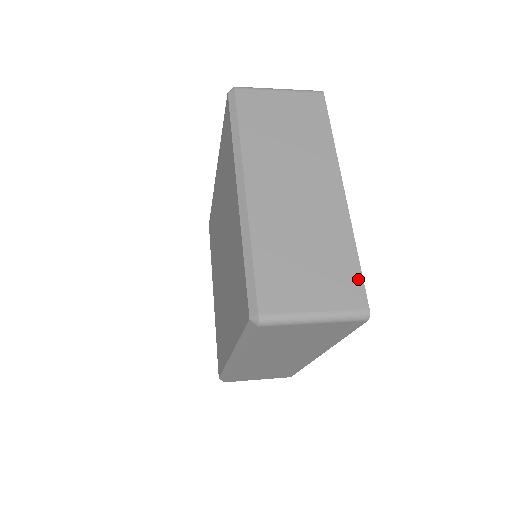
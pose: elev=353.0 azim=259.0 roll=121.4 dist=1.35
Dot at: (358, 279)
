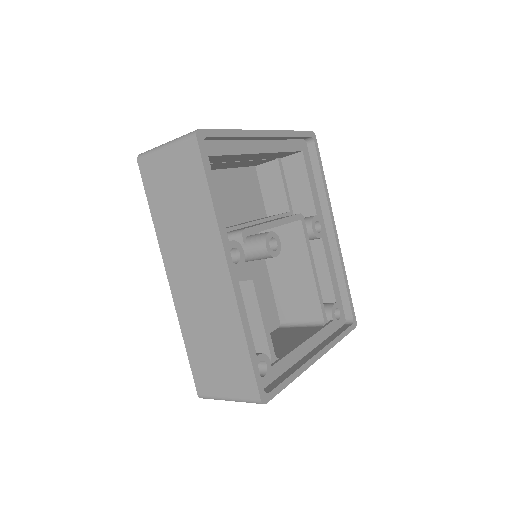
Dot at: (214, 130)
